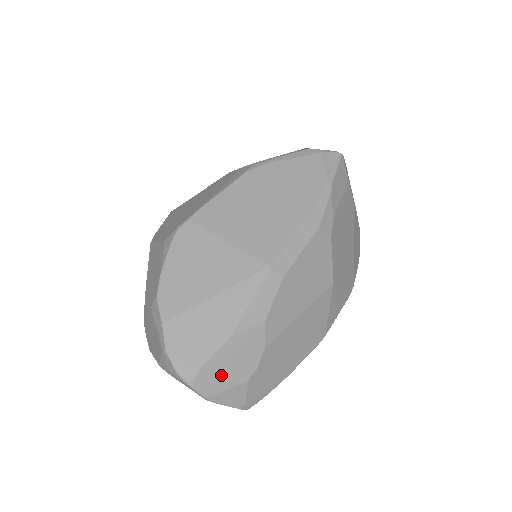
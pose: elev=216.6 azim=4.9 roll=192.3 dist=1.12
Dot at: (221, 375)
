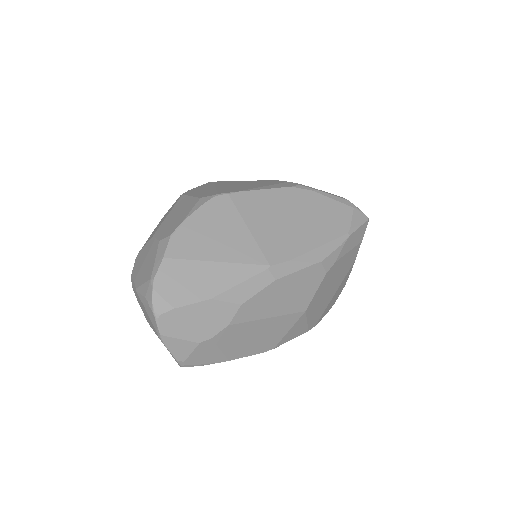
Dot at: (183, 325)
